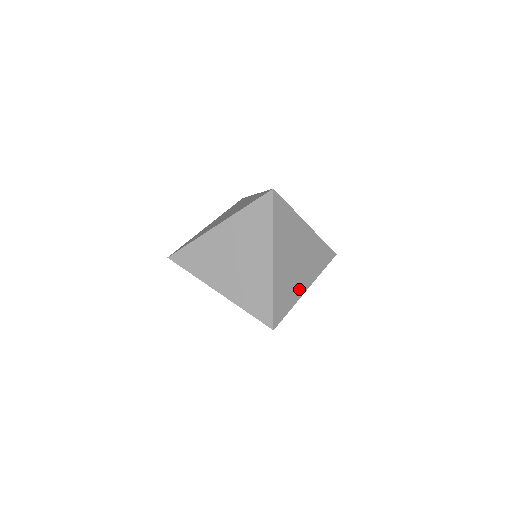
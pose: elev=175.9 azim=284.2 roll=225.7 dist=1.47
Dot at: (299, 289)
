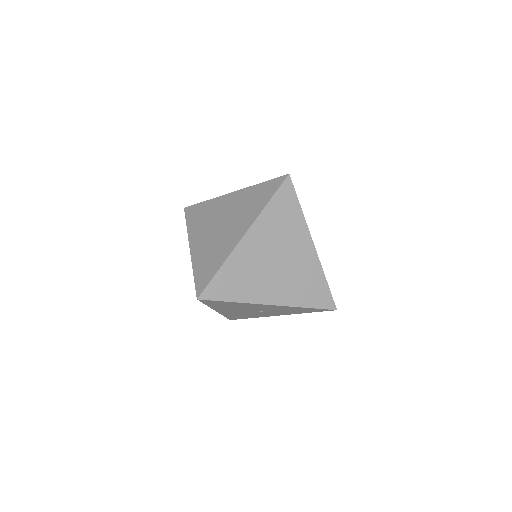
Dot at: occluded
